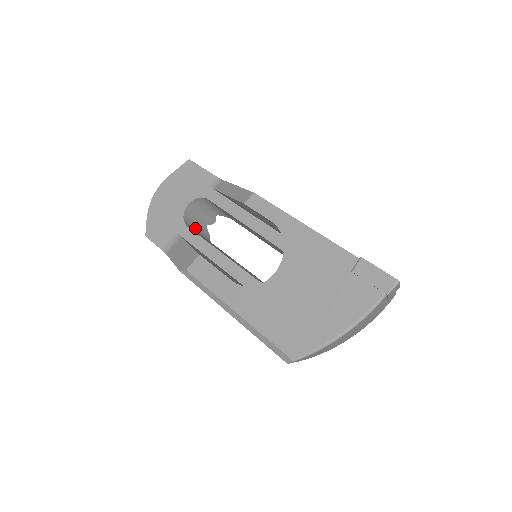
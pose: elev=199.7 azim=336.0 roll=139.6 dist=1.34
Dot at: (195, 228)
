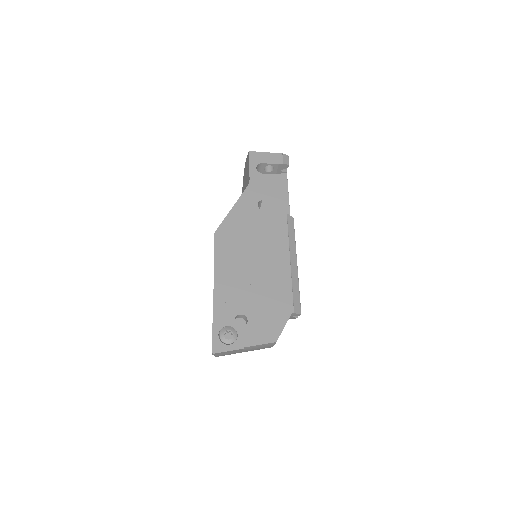
Dot at: occluded
